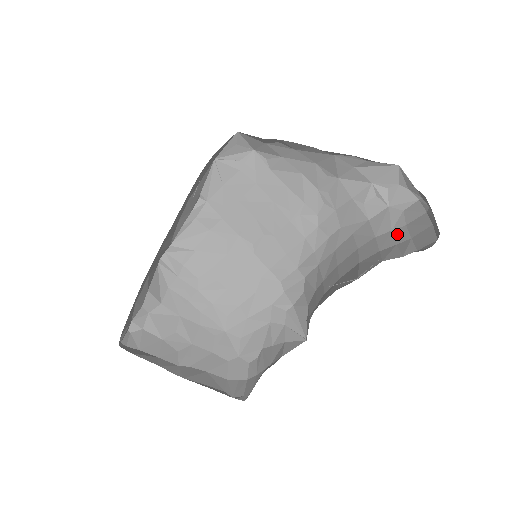
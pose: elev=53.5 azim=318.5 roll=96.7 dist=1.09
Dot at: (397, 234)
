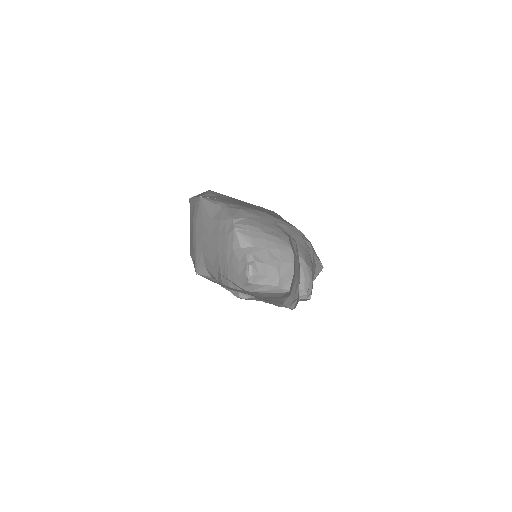
Dot at: (297, 265)
